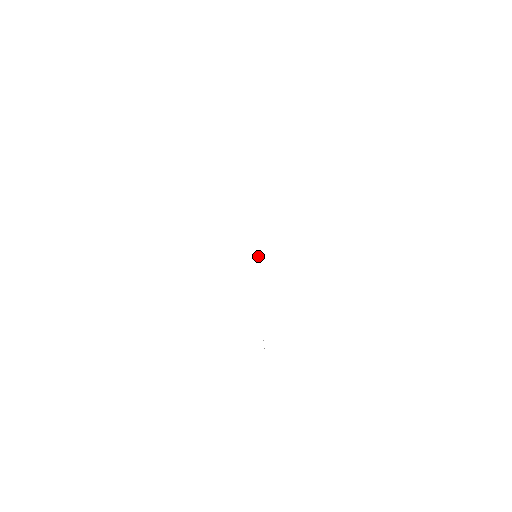
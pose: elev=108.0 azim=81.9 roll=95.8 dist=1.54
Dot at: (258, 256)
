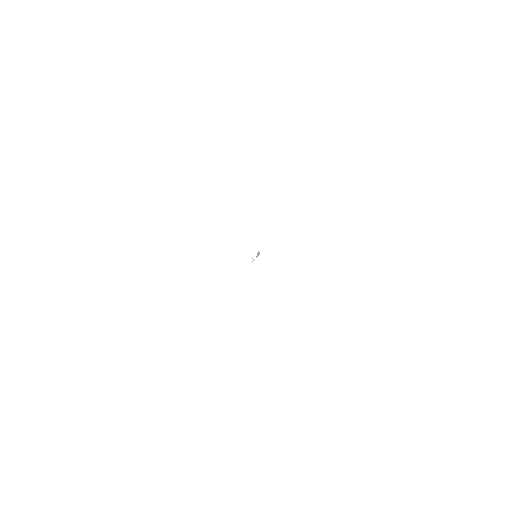
Dot at: (259, 253)
